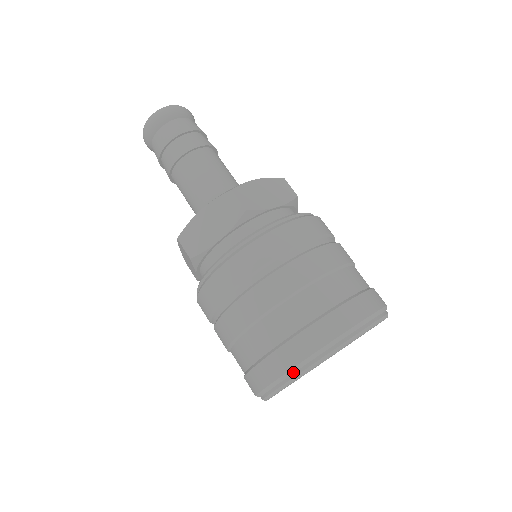
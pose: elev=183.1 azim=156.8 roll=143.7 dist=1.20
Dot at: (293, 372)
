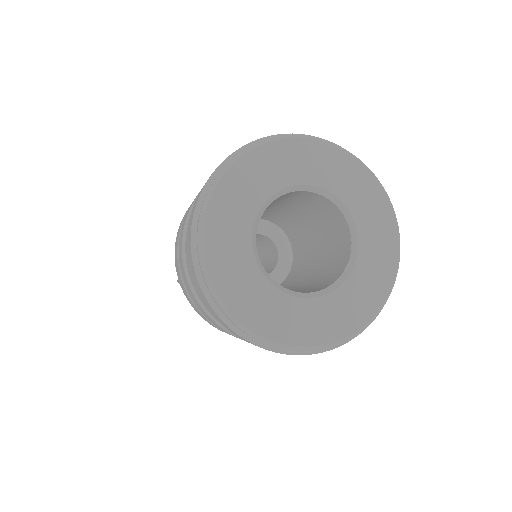
Dot at: (196, 228)
